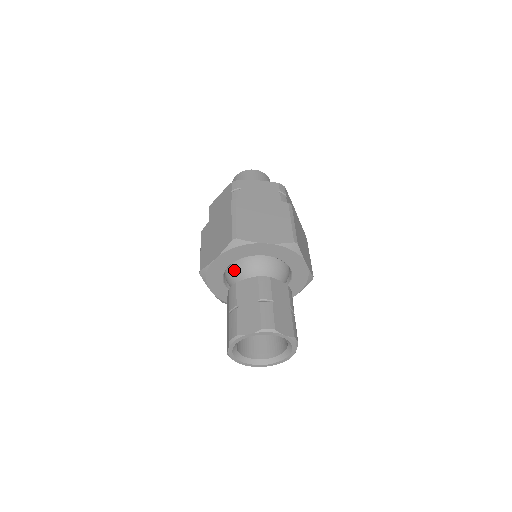
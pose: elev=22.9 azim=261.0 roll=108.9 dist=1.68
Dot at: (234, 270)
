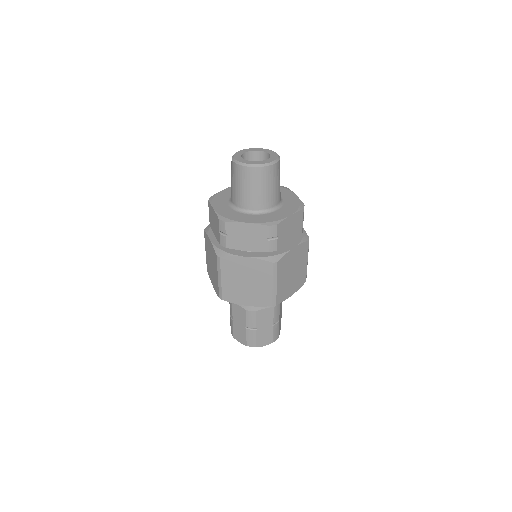
Dot at: occluded
